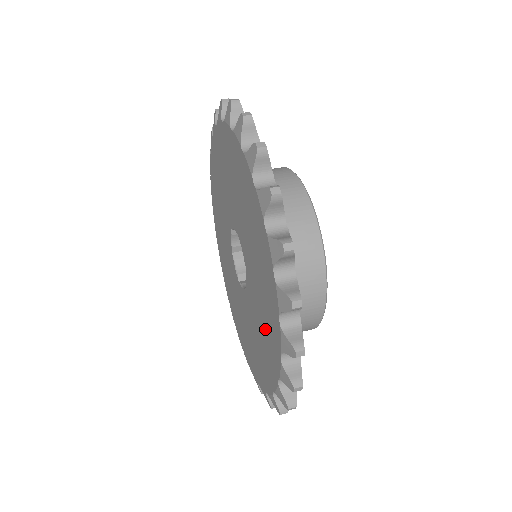
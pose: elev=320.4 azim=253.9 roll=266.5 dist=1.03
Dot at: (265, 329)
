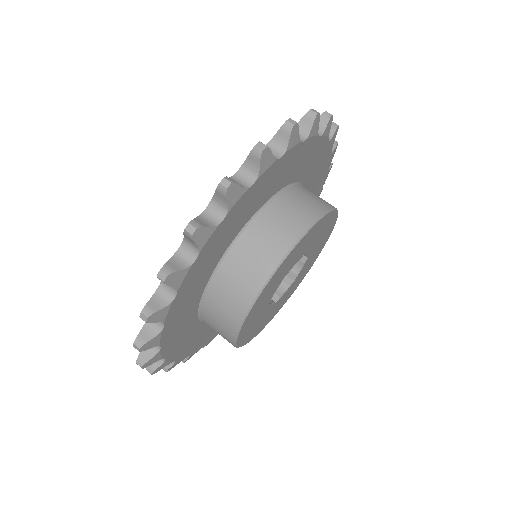
Dot at: occluded
